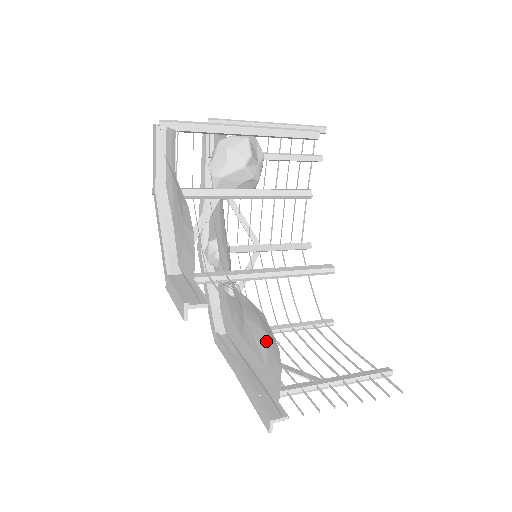
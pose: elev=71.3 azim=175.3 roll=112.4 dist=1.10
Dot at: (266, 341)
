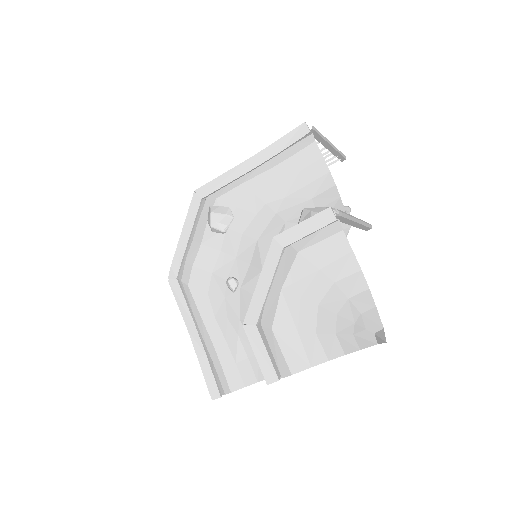
Dot at: (253, 355)
